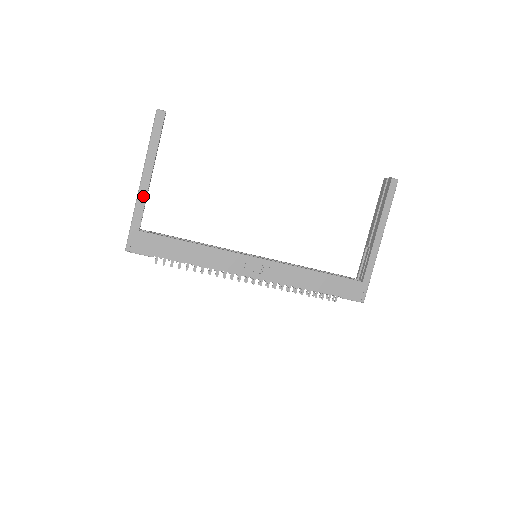
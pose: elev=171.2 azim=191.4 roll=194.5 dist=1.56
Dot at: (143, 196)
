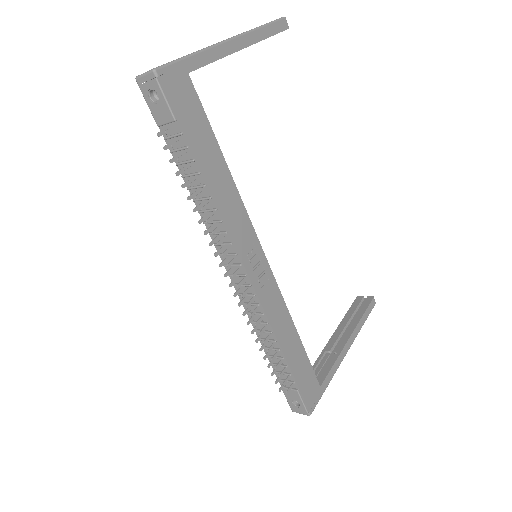
Dot at: (221, 52)
